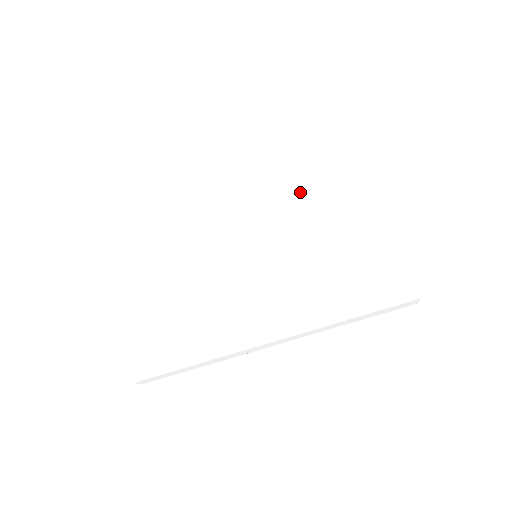
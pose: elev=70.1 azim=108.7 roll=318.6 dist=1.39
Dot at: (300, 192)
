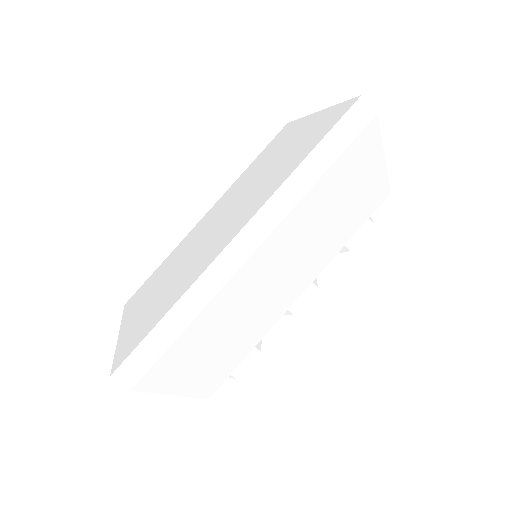
Dot at: (255, 169)
